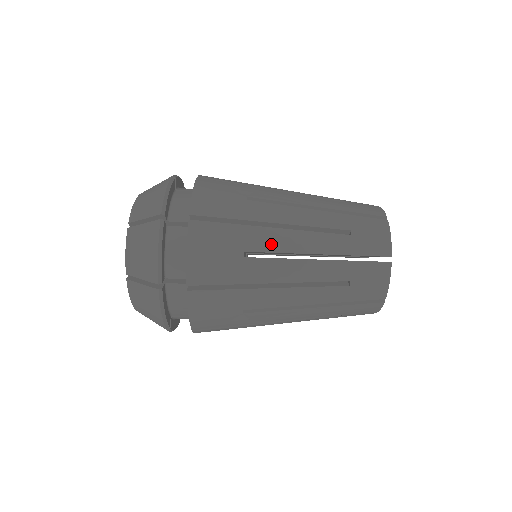
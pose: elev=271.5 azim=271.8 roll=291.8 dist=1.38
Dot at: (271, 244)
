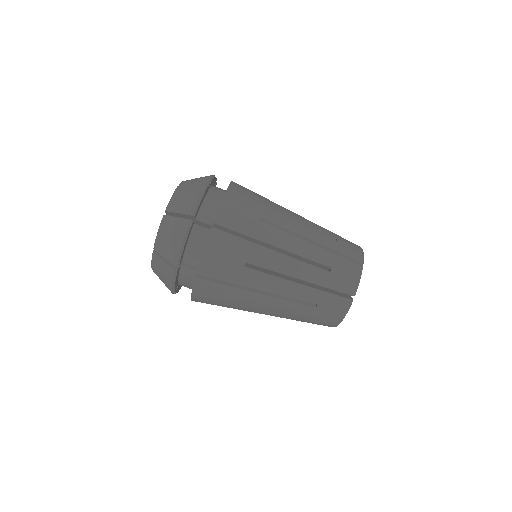
Dot at: (281, 221)
